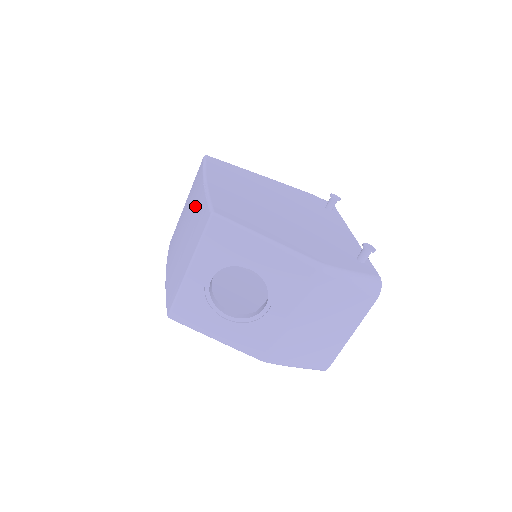
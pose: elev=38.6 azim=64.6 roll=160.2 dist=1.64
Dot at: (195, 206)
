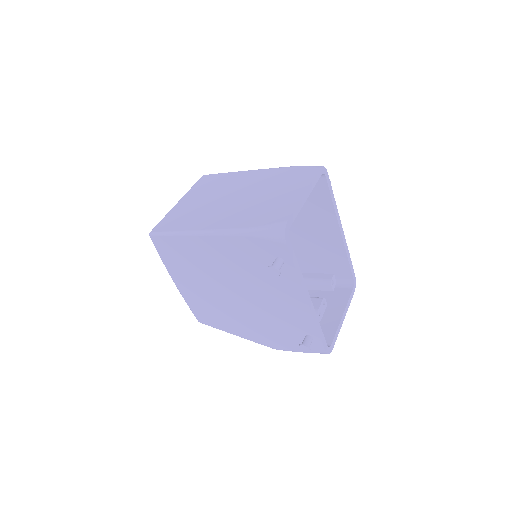
Dot at: occluded
